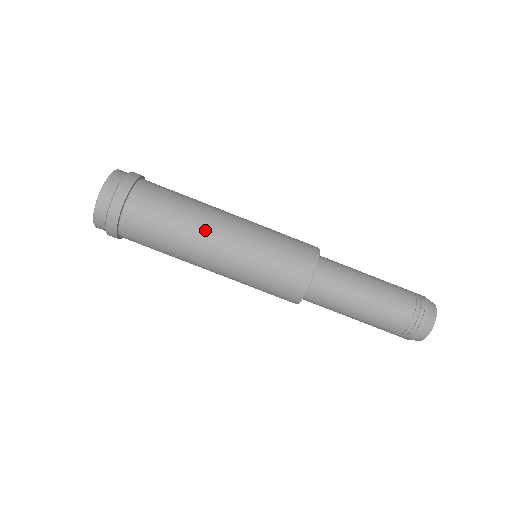
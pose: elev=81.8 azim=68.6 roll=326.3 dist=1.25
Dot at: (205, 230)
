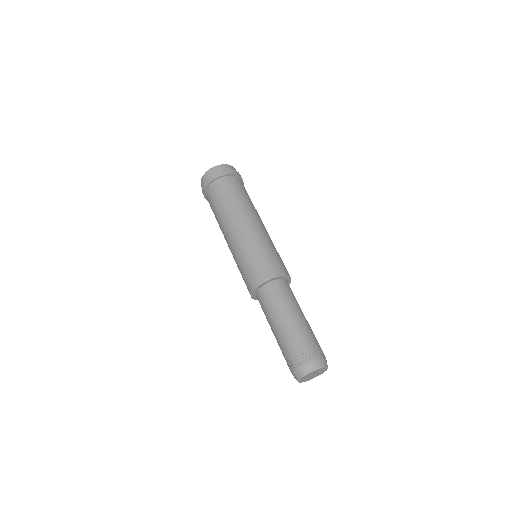
Dot at: (246, 214)
